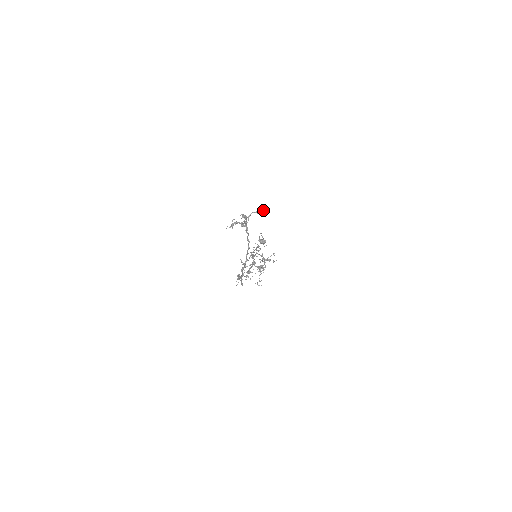
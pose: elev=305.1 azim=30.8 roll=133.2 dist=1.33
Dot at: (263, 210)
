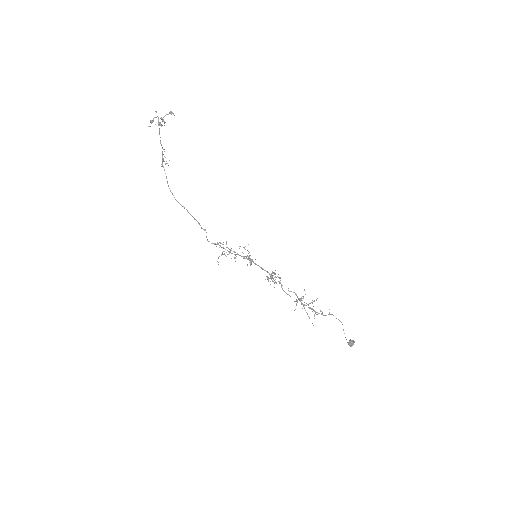
Dot at: (171, 112)
